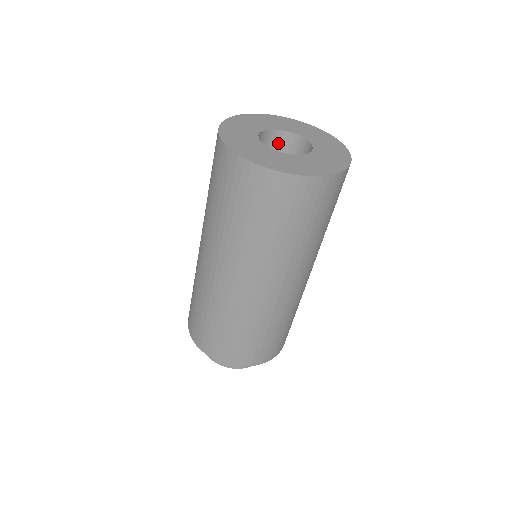
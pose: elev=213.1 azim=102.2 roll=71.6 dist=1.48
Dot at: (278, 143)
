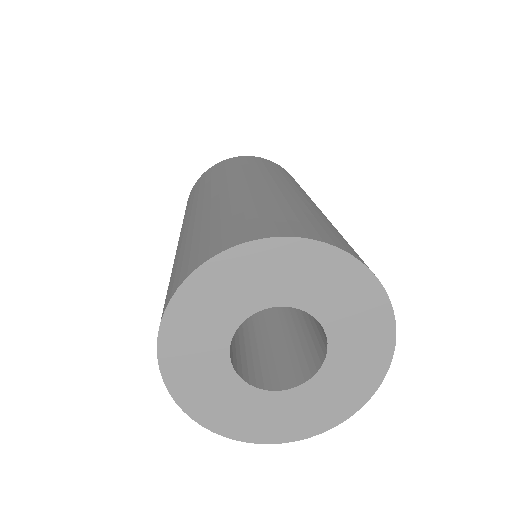
Dot at: occluded
